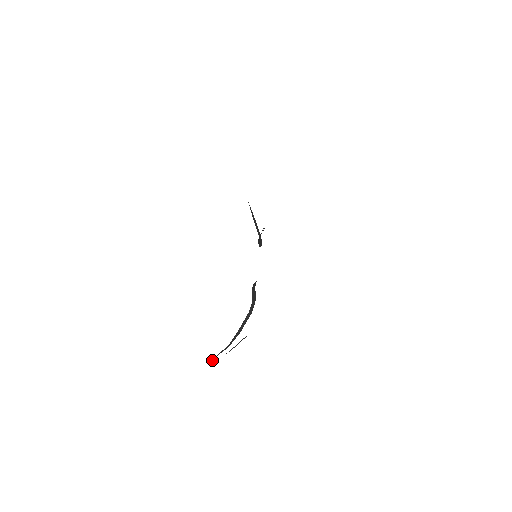
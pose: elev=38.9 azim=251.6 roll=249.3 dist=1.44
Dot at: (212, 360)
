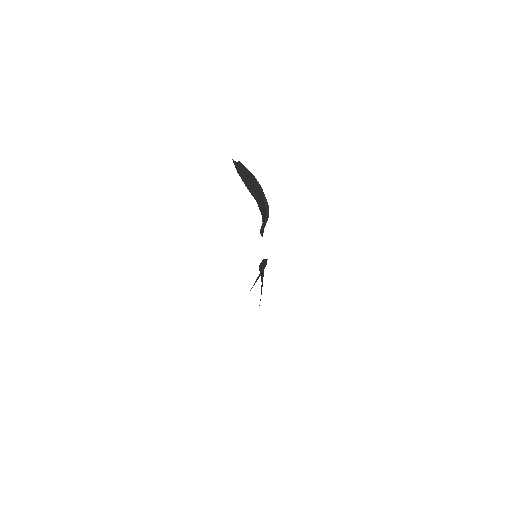
Dot at: occluded
